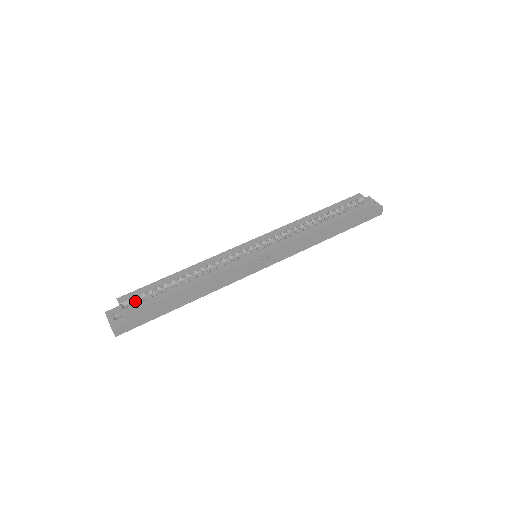
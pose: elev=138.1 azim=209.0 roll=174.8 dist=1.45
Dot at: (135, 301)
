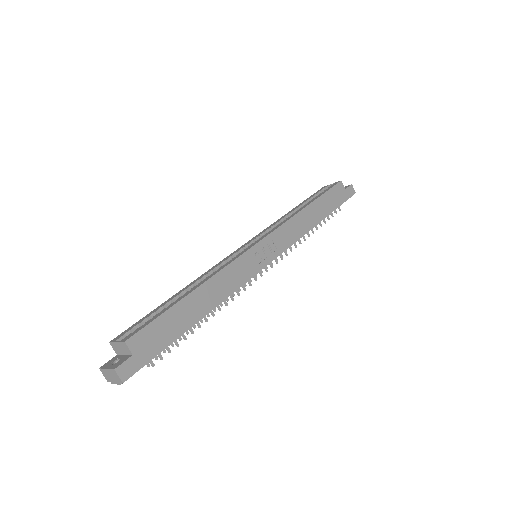
Dot at: occluded
